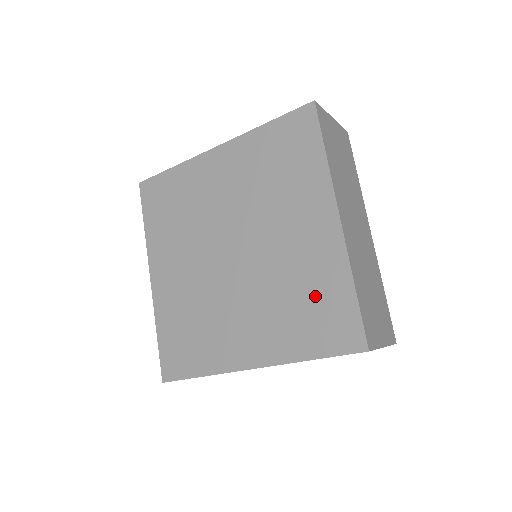
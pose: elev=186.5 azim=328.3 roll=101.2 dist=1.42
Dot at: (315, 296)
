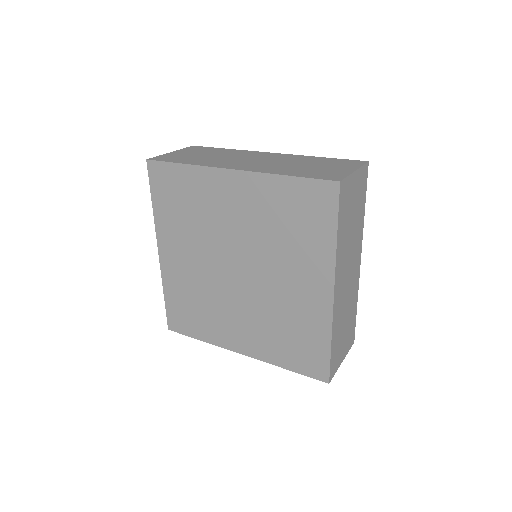
Dot at: (299, 335)
